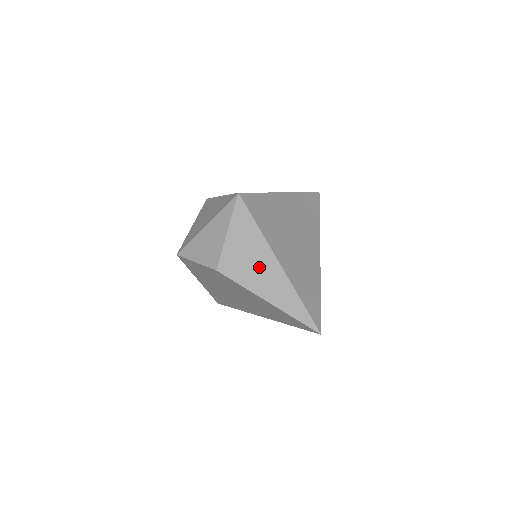
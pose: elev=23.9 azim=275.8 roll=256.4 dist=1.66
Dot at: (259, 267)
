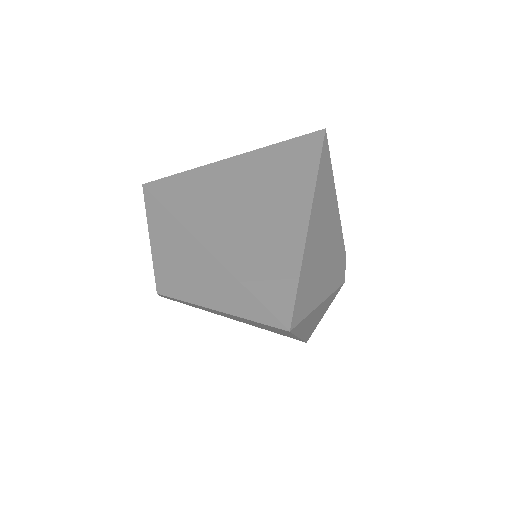
Dot at: (188, 264)
